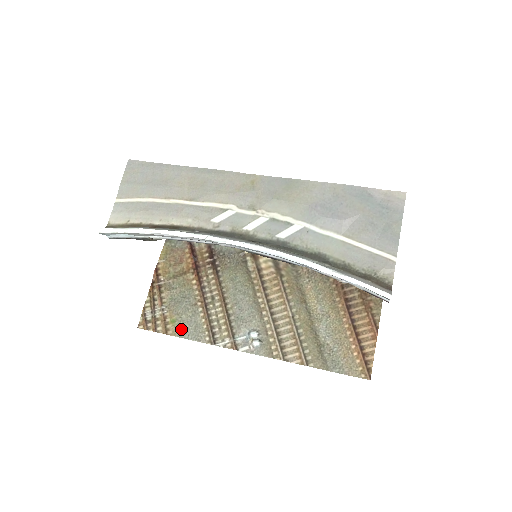
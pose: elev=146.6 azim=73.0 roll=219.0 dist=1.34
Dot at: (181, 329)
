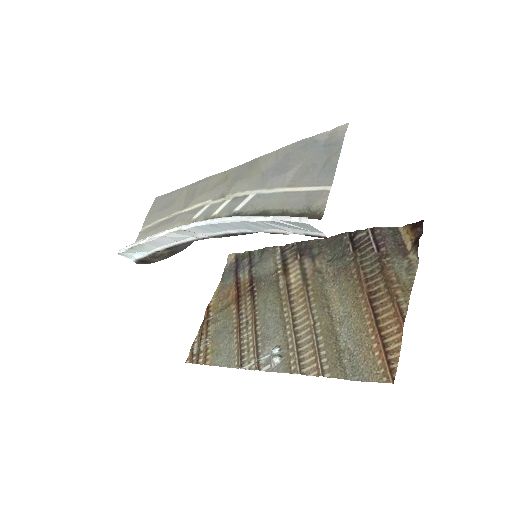
Dot at: (217, 358)
